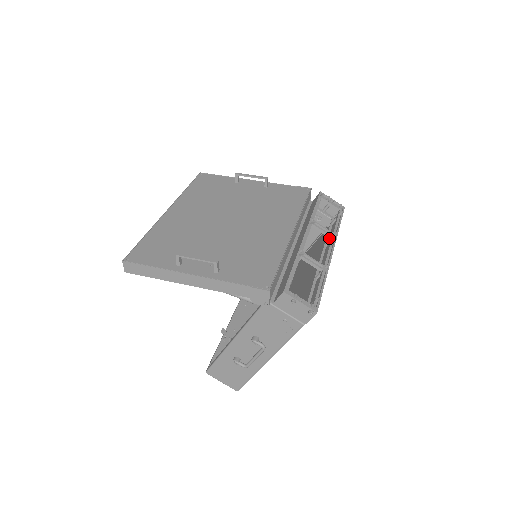
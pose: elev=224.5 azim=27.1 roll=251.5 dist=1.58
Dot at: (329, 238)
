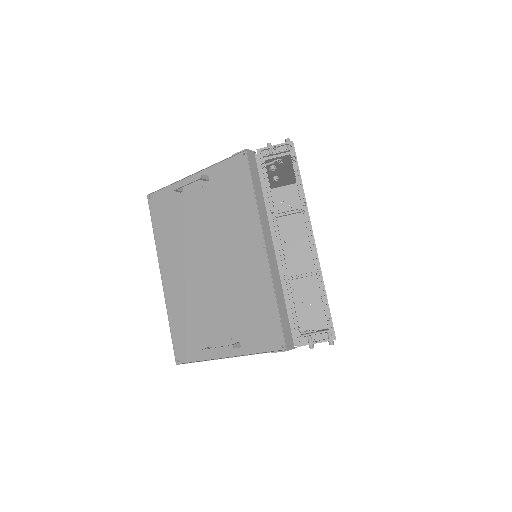
Dot at: occluded
